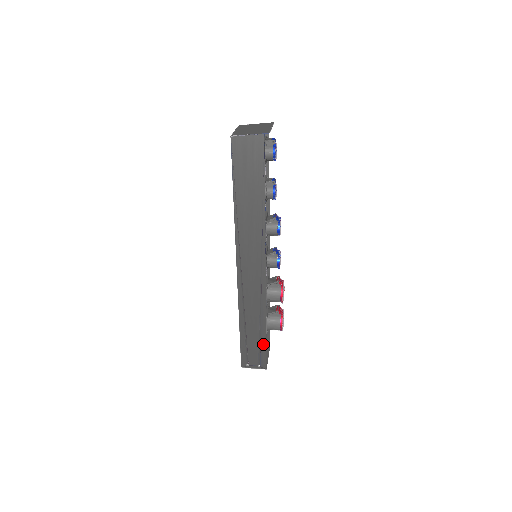
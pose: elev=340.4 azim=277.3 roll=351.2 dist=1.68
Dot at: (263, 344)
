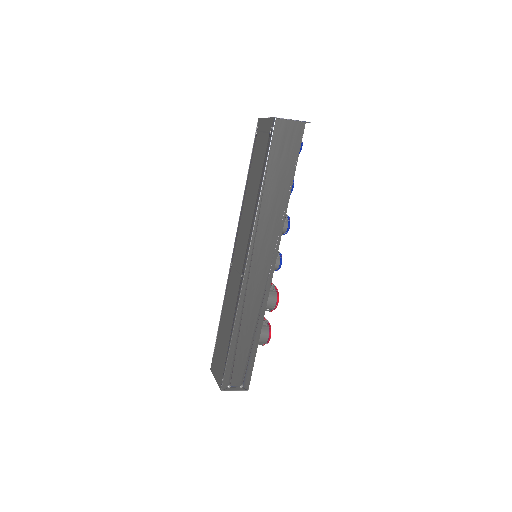
Dot at: (252, 358)
